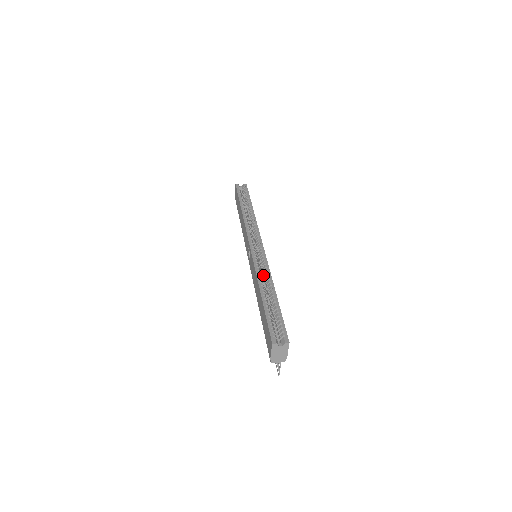
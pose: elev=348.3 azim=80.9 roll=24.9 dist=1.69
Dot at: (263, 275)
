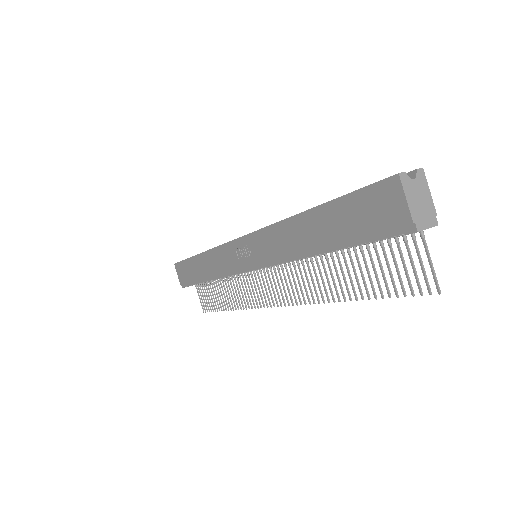
Dot at: occluded
